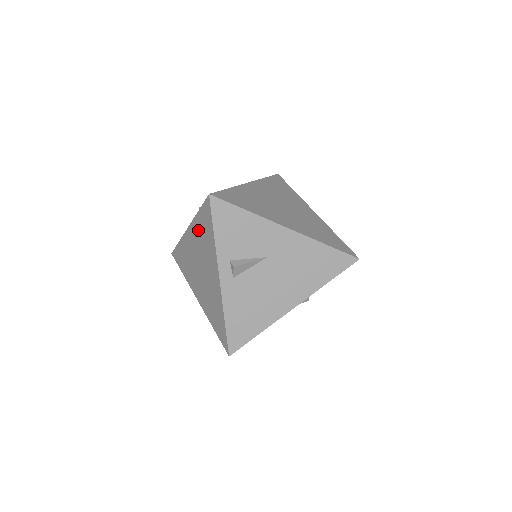
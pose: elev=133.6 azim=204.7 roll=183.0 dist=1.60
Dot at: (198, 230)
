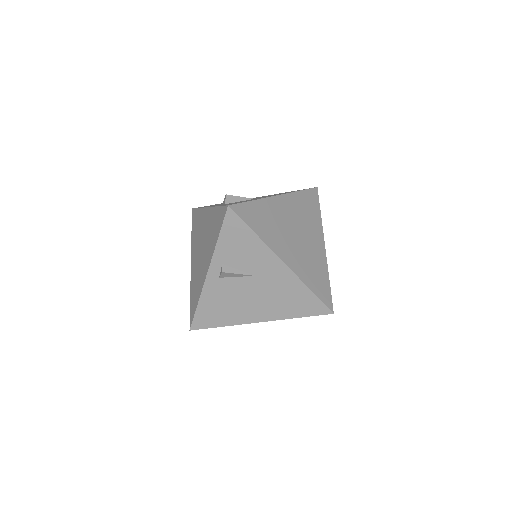
Dot at: (212, 220)
